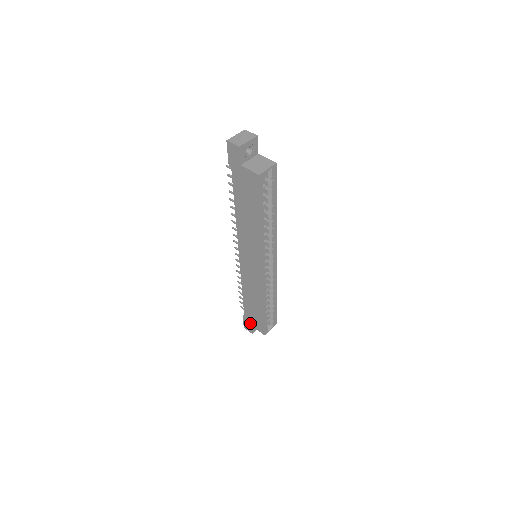
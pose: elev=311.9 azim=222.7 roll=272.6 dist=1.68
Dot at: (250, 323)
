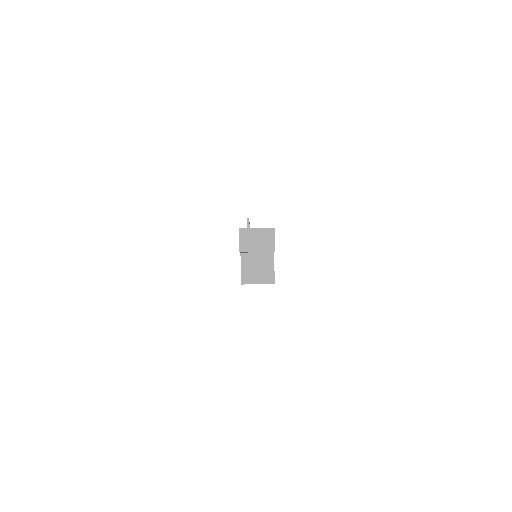
Dot at: occluded
